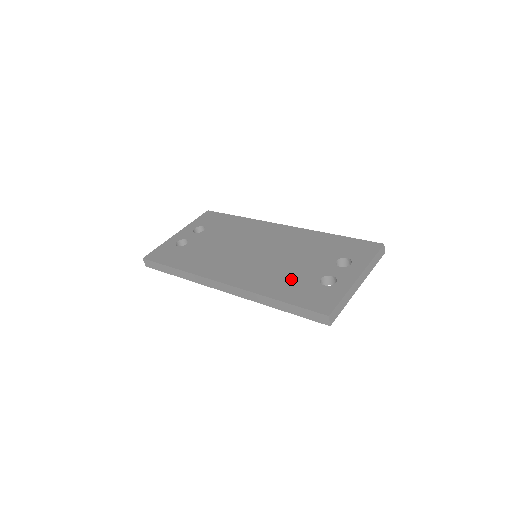
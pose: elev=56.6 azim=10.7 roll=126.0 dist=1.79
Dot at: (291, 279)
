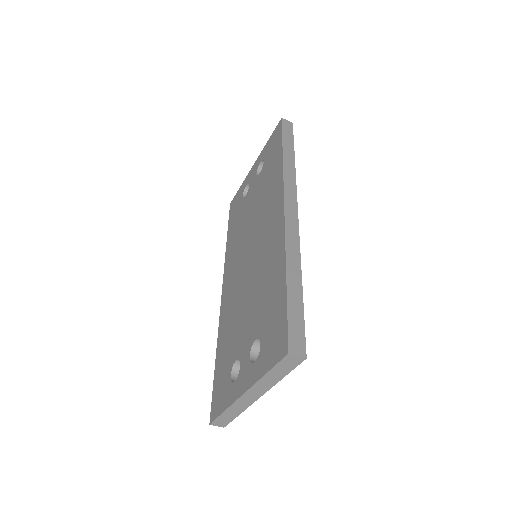
Dot at: (231, 336)
